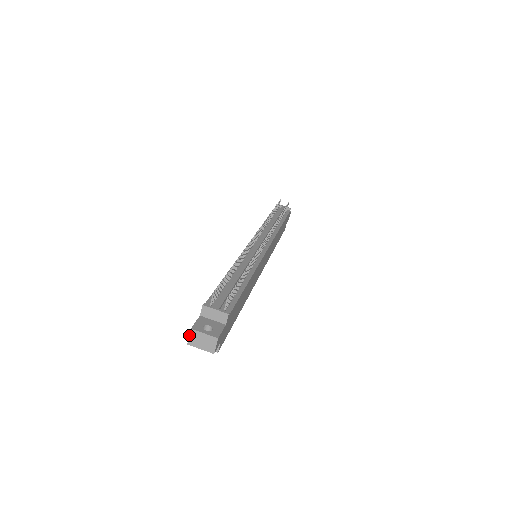
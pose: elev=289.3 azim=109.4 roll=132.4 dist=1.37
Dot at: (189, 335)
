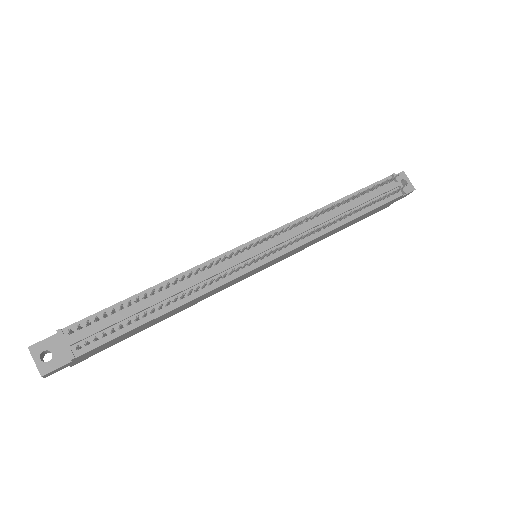
Dot at: (29, 348)
